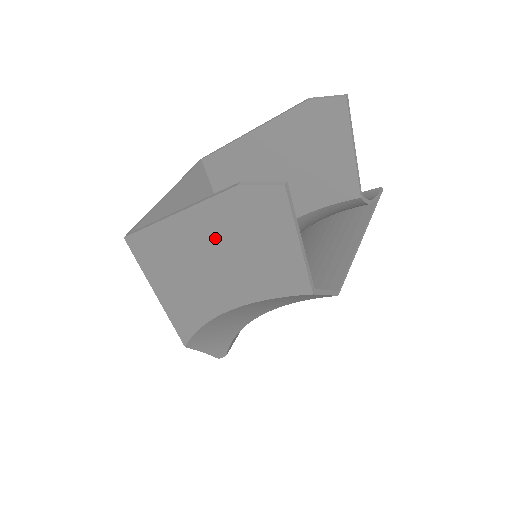
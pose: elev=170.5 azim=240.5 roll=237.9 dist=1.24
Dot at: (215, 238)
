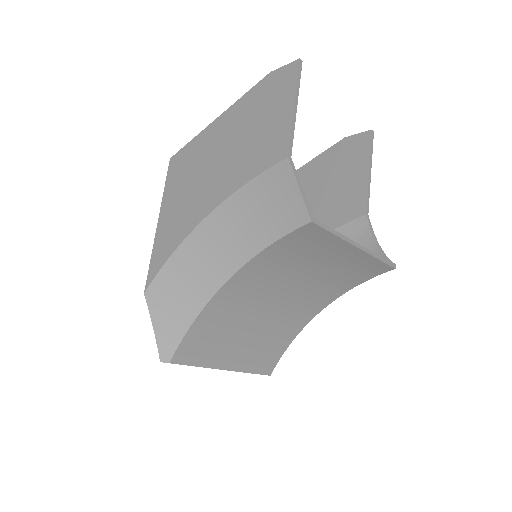
Dot at: (235, 128)
